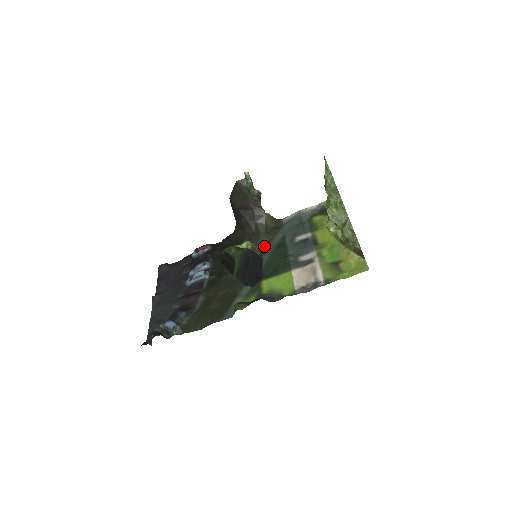
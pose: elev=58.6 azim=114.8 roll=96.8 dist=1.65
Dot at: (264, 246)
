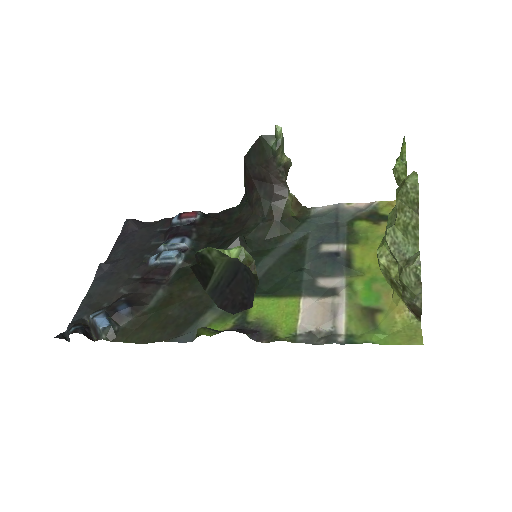
Dot at: (273, 242)
